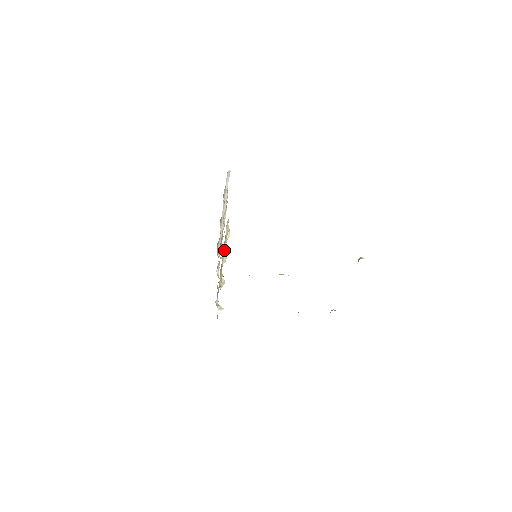
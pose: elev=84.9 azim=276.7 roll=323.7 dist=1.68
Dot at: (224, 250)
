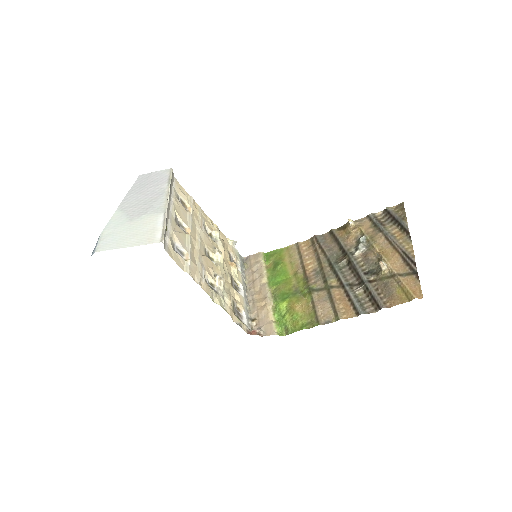
Dot at: (222, 271)
